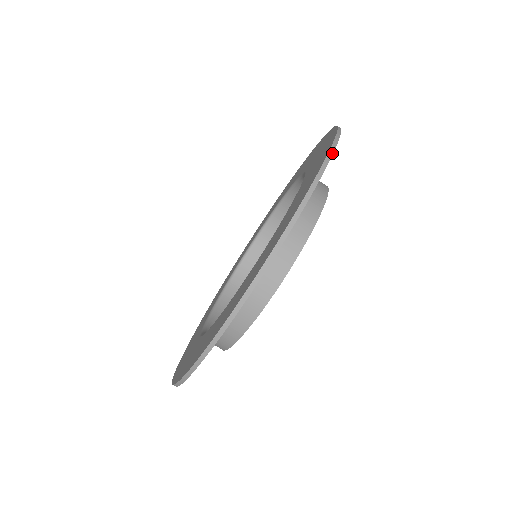
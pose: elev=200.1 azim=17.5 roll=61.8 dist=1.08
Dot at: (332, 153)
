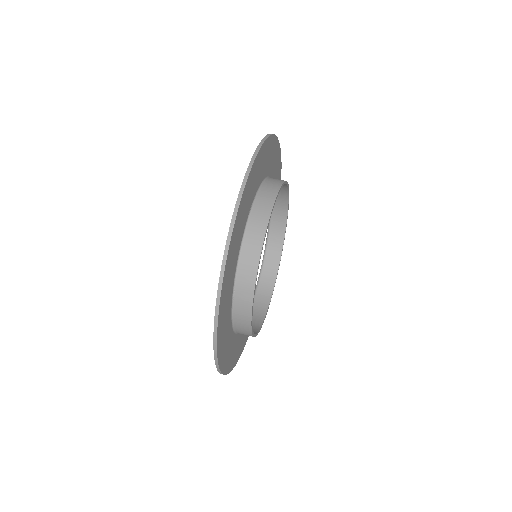
Dot at: (238, 208)
